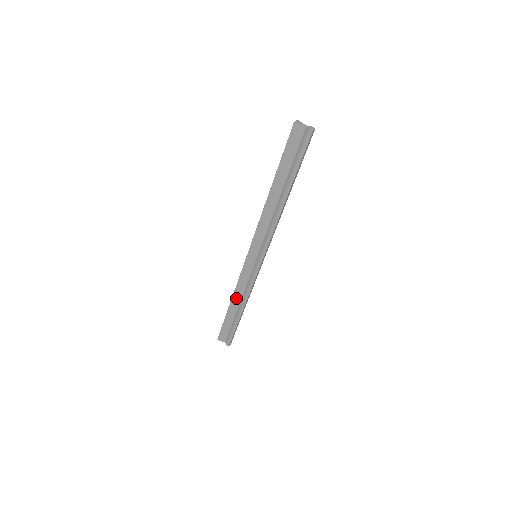
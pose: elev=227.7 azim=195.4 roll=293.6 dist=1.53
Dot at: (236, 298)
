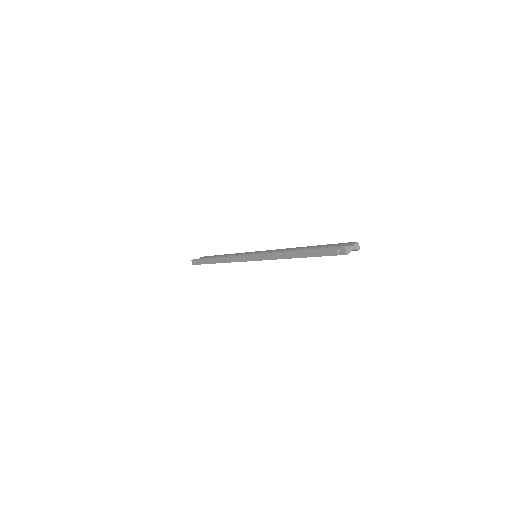
Dot at: occluded
